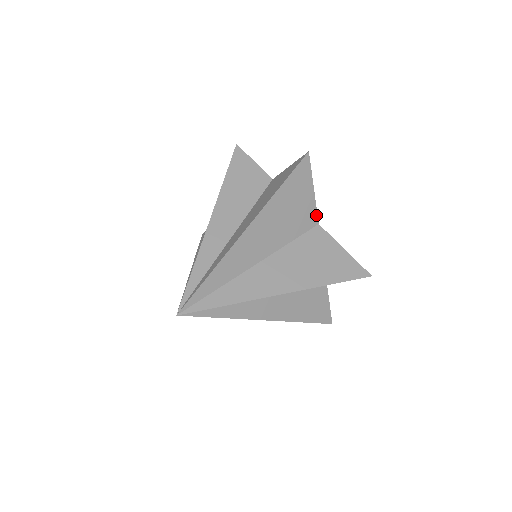
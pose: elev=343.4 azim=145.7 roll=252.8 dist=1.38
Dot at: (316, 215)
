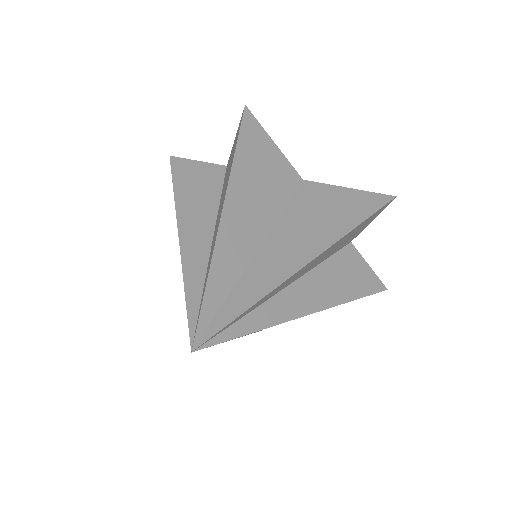
Dot at: (294, 171)
